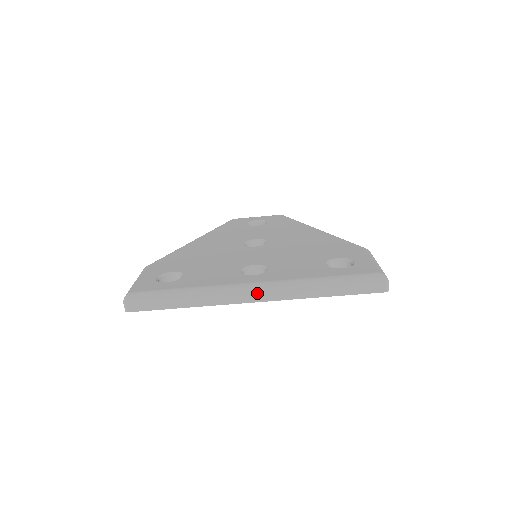
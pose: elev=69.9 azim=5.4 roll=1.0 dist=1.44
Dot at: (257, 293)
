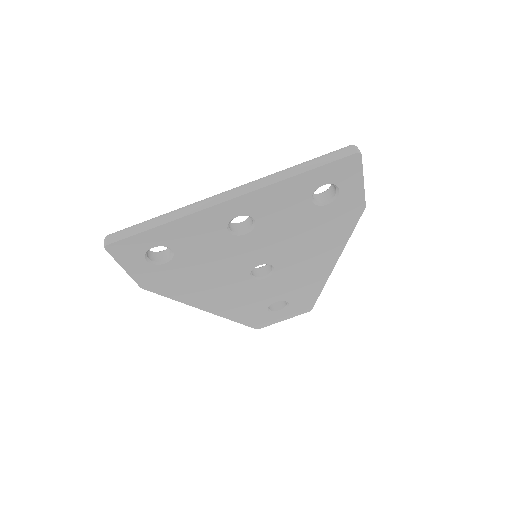
Dot at: (231, 192)
